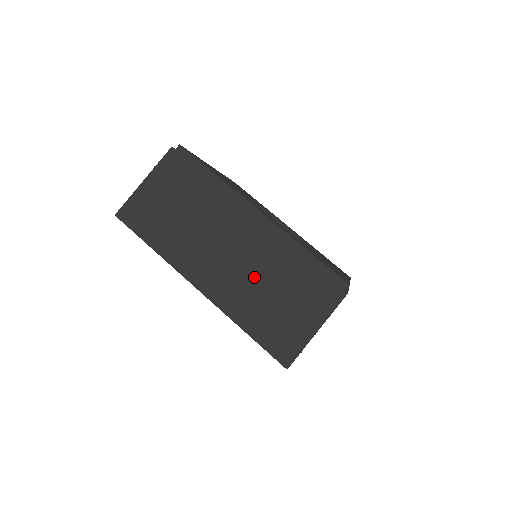
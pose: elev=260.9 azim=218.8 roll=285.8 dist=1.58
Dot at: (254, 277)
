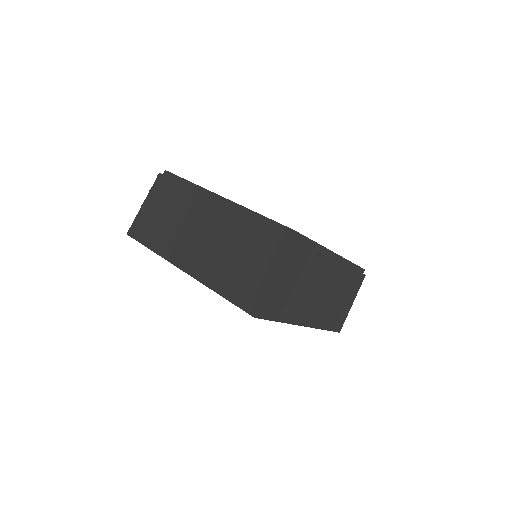
Dot at: (221, 248)
